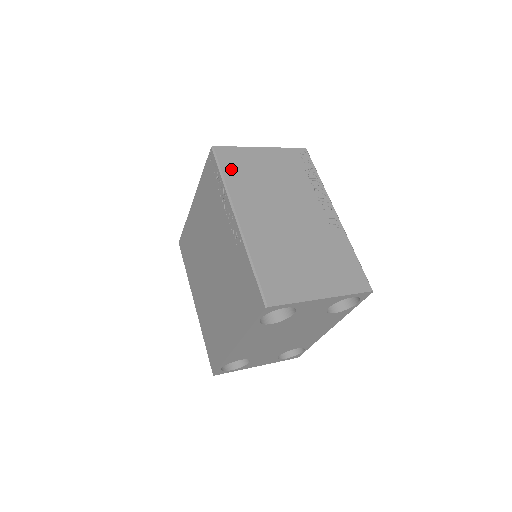
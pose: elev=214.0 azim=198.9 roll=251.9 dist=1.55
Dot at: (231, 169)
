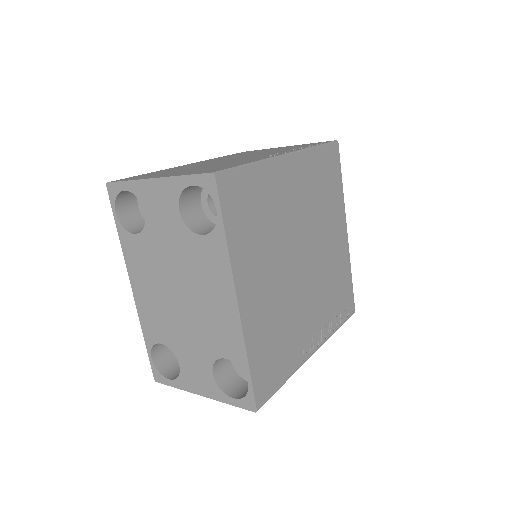
Dot at: occluded
